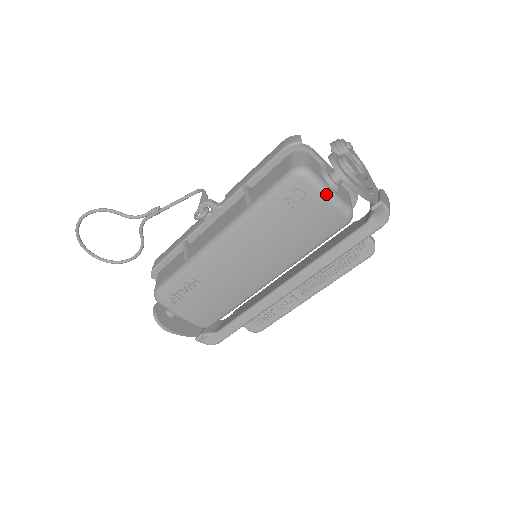
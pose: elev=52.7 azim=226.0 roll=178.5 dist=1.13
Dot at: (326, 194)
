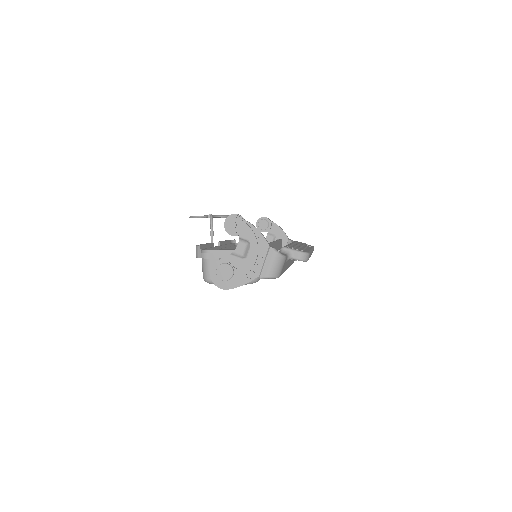
Dot at: occluded
